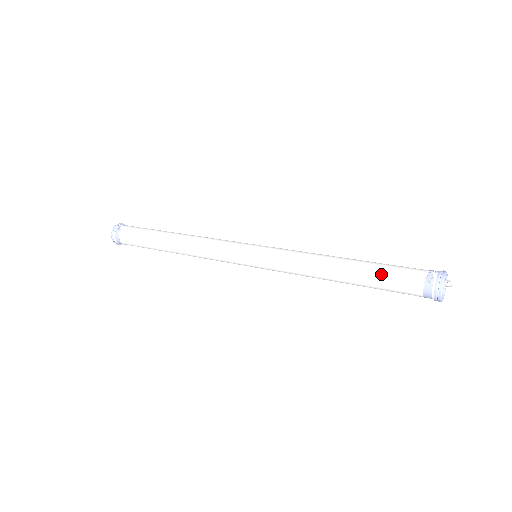
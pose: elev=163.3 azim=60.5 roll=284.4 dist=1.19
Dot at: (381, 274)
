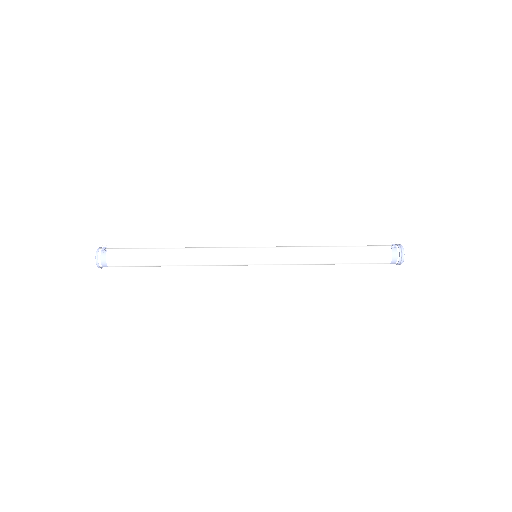
Dot at: (362, 249)
